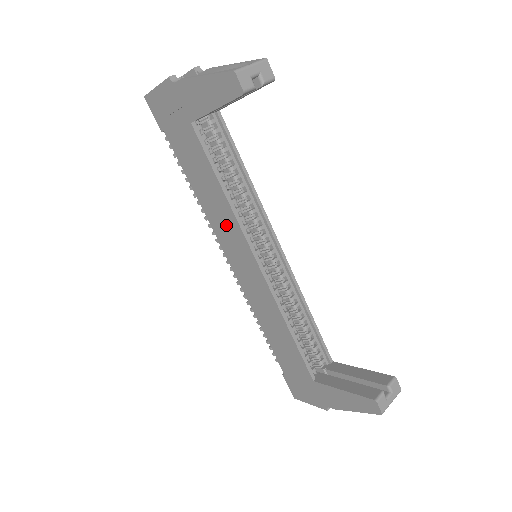
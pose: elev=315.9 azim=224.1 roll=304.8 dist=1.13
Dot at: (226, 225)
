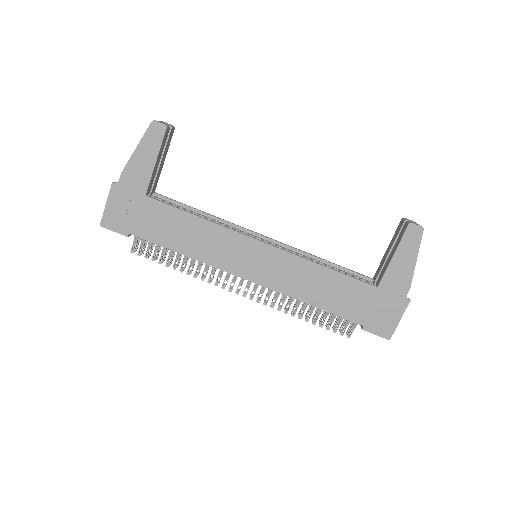
Dot at: (219, 244)
